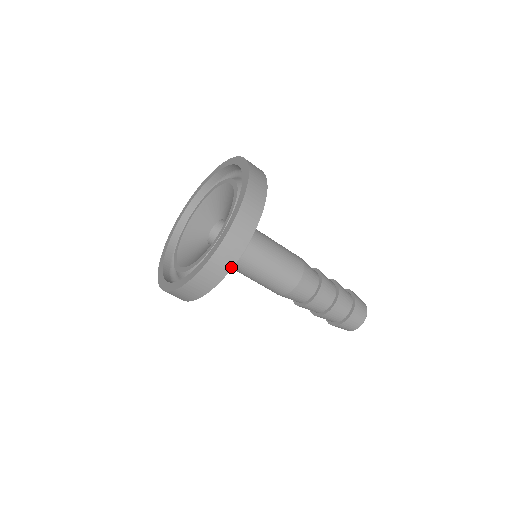
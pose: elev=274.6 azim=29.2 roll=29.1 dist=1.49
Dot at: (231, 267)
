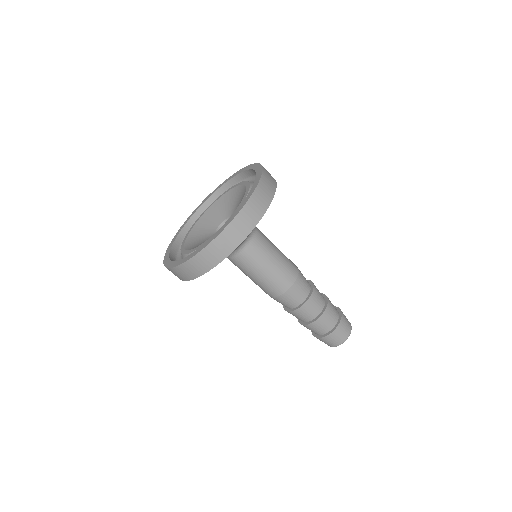
Dot at: (217, 264)
